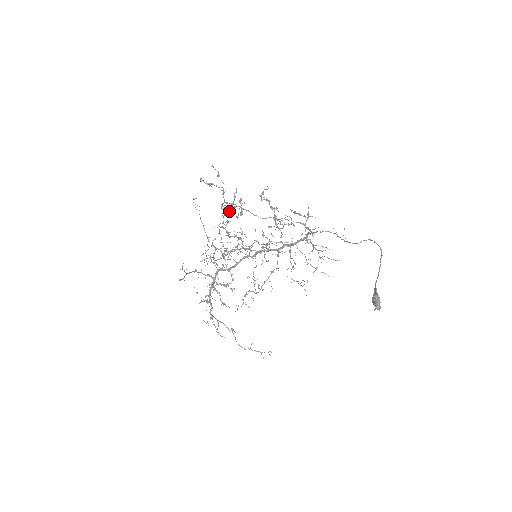
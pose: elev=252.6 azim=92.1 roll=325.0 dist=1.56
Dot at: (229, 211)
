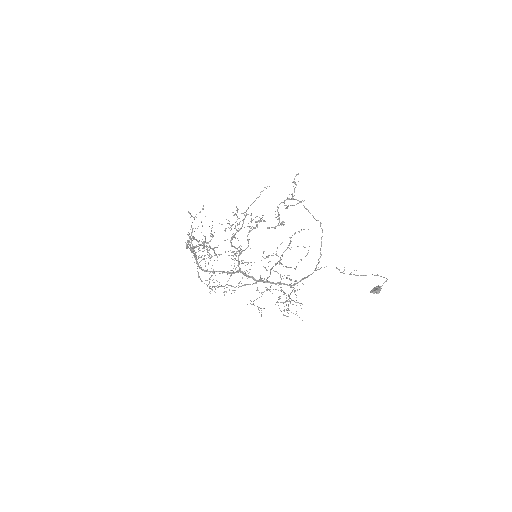
Dot at: occluded
